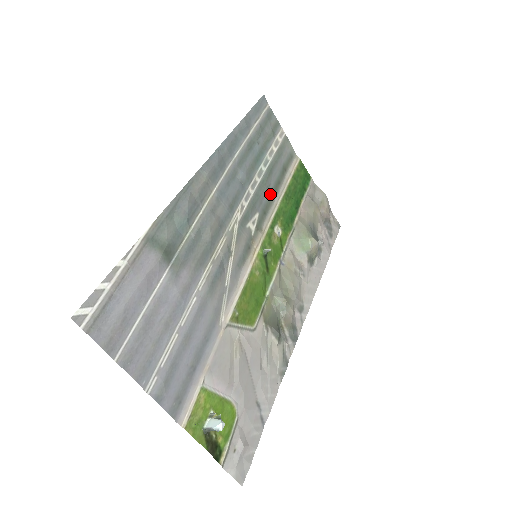
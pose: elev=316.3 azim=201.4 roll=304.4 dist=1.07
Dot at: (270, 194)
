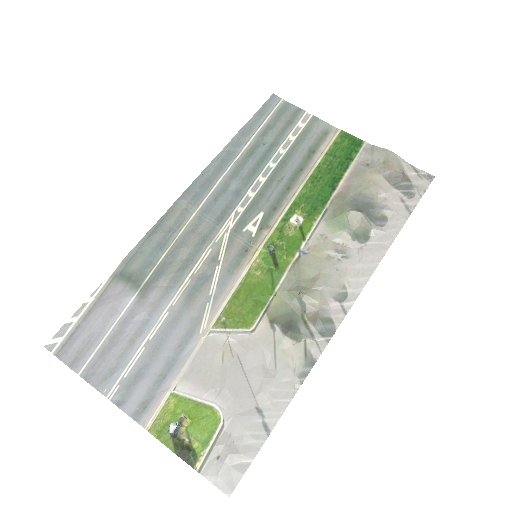
Dot at: (284, 187)
